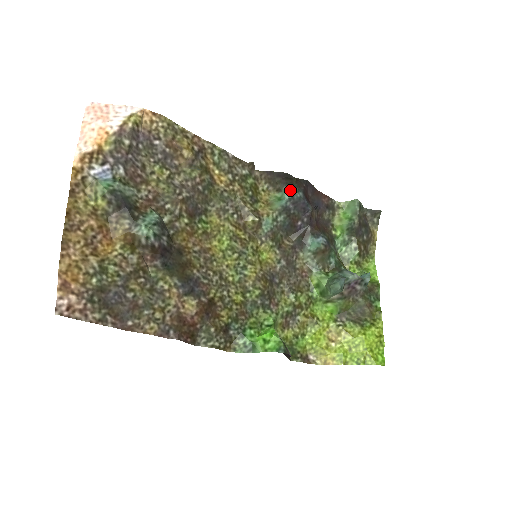
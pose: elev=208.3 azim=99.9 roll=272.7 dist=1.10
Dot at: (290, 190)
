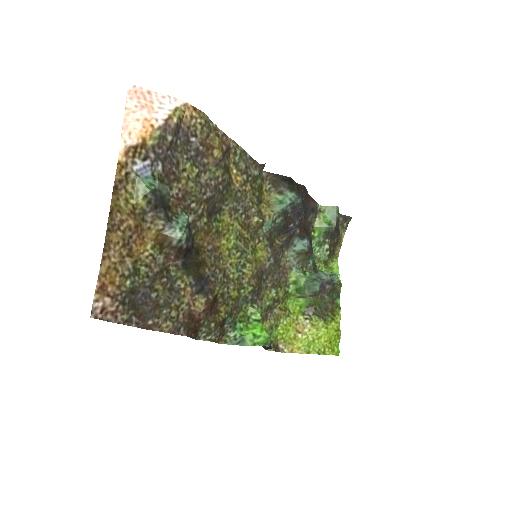
Dot at: (292, 195)
